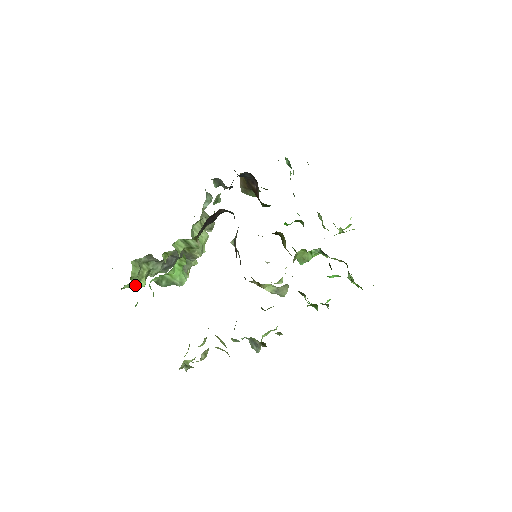
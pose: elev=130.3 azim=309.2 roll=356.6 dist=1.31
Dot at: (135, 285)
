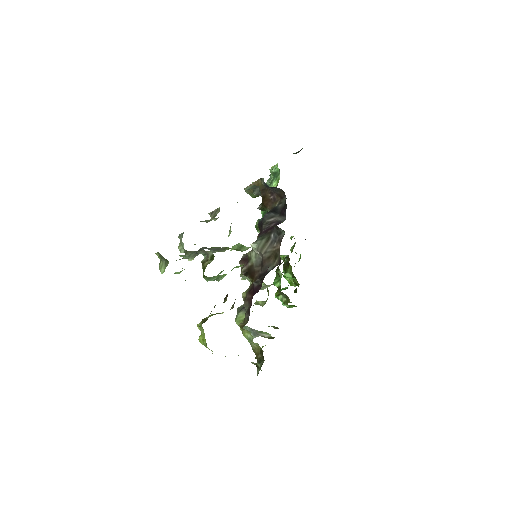
Dot at: (176, 273)
